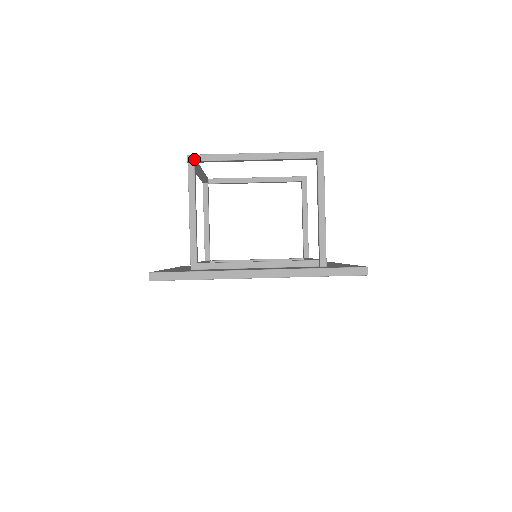
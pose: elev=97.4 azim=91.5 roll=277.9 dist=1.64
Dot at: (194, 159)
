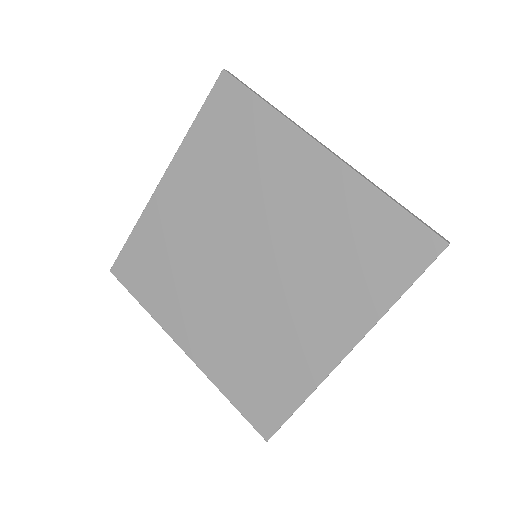
Dot at: occluded
